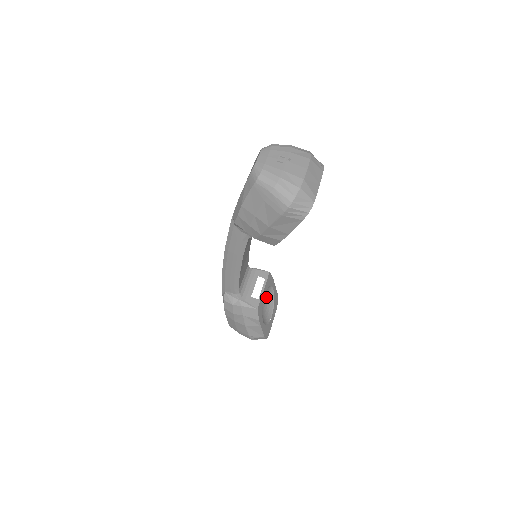
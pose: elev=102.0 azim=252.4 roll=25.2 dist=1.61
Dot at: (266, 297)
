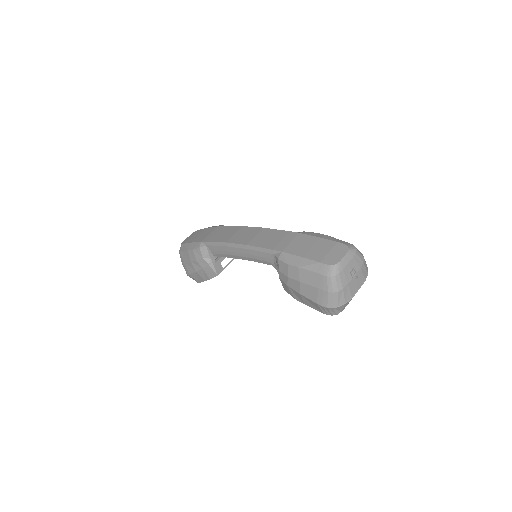
Dot at: occluded
